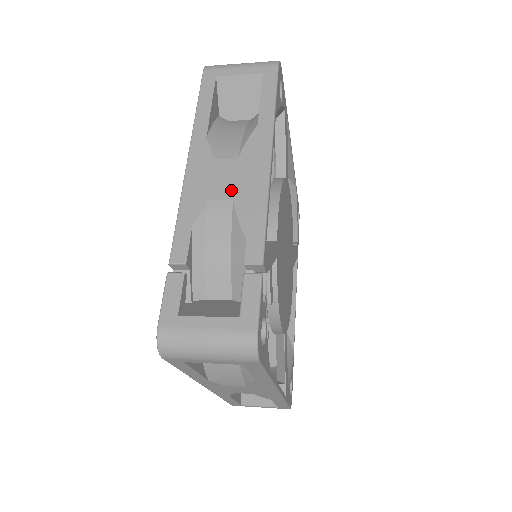
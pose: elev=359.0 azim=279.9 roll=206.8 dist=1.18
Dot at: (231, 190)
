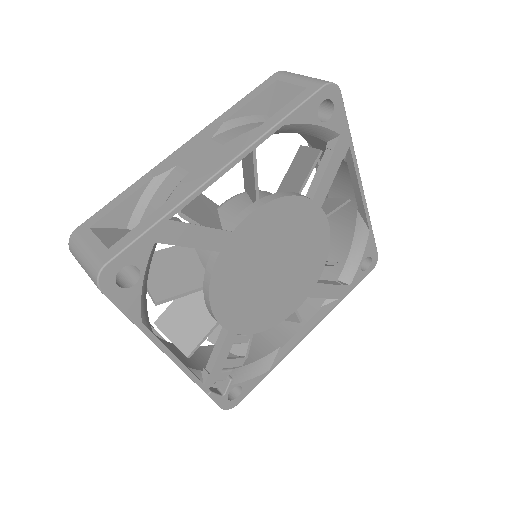
Dot at: occluded
